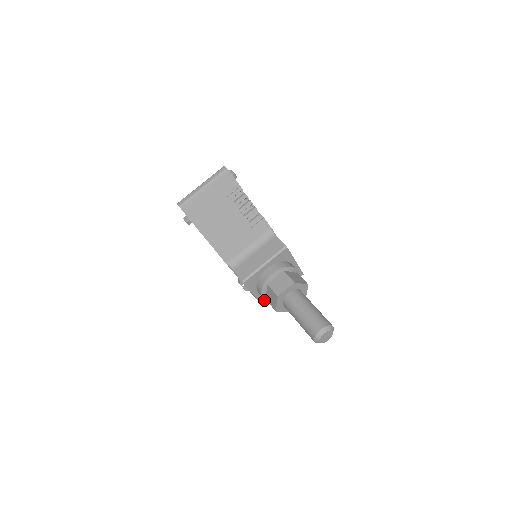
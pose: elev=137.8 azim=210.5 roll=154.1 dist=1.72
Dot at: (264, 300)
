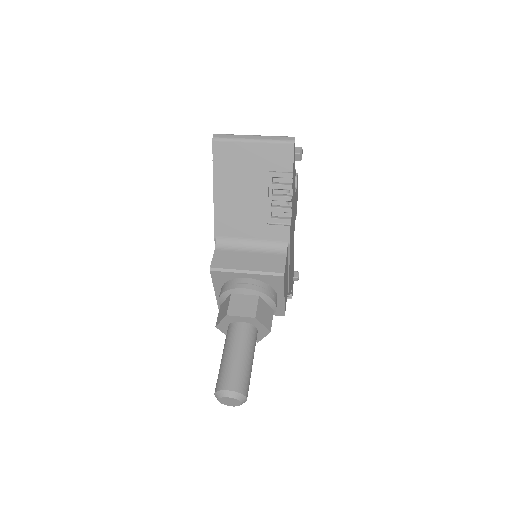
Dot at: occluded
